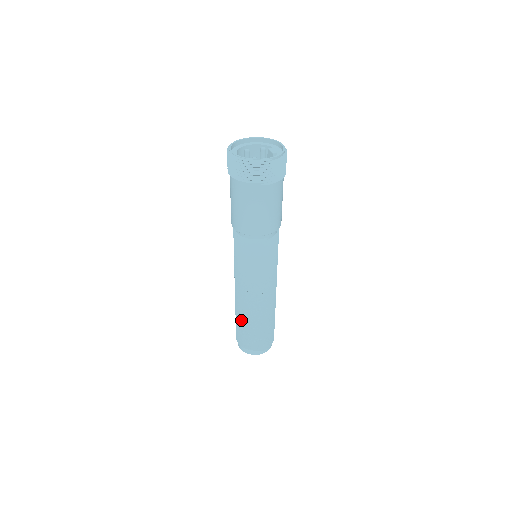
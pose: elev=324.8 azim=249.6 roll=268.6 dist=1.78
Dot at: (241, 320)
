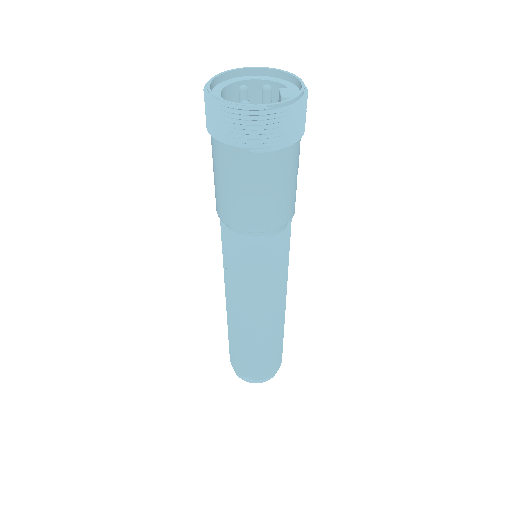
Dot at: (231, 336)
